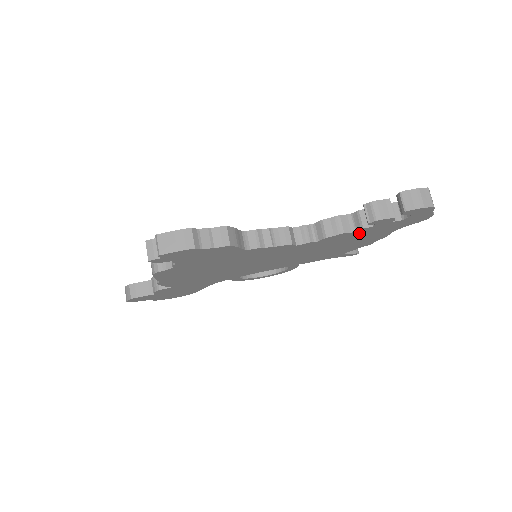
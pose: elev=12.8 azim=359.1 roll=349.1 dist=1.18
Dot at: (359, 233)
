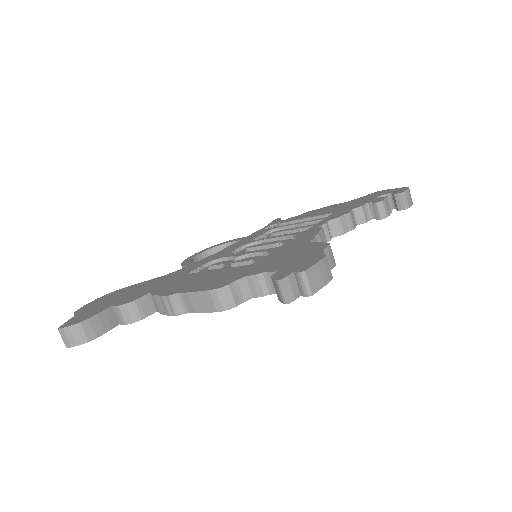
Dot at: occluded
